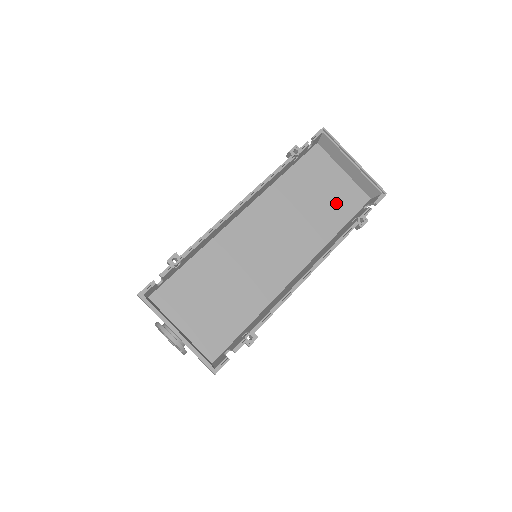
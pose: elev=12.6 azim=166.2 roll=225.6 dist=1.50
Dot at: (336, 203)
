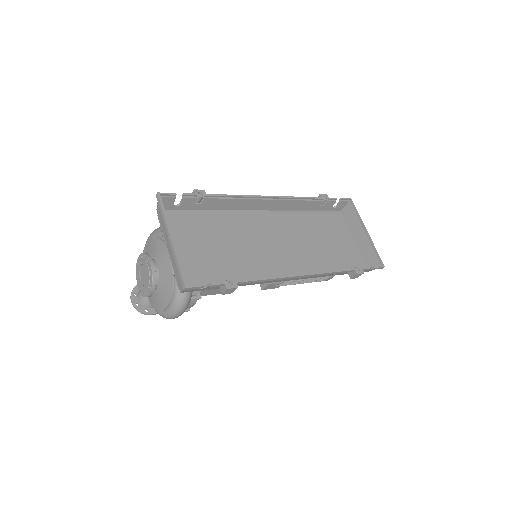
Dot at: (340, 254)
